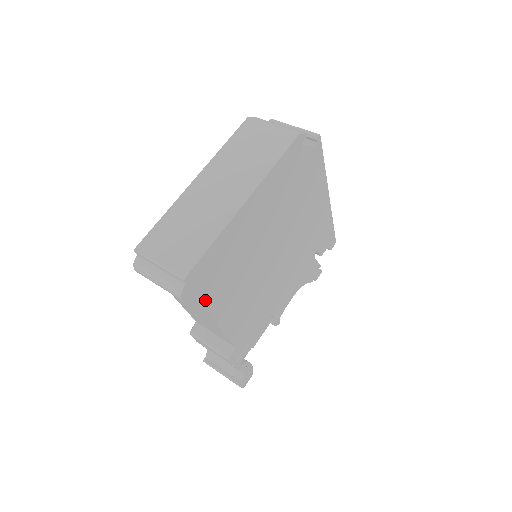
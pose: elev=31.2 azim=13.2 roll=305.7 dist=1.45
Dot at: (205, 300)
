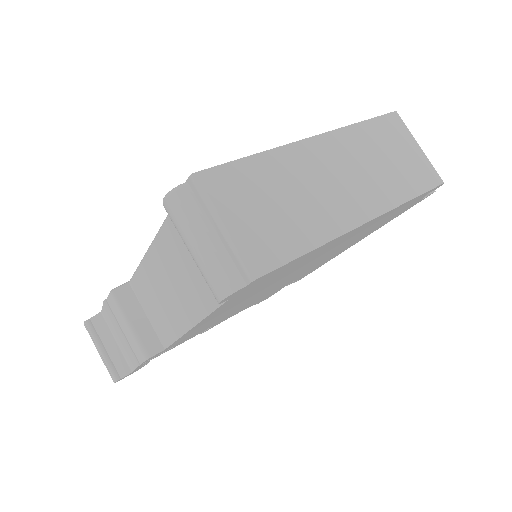
Dot at: (224, 304)
